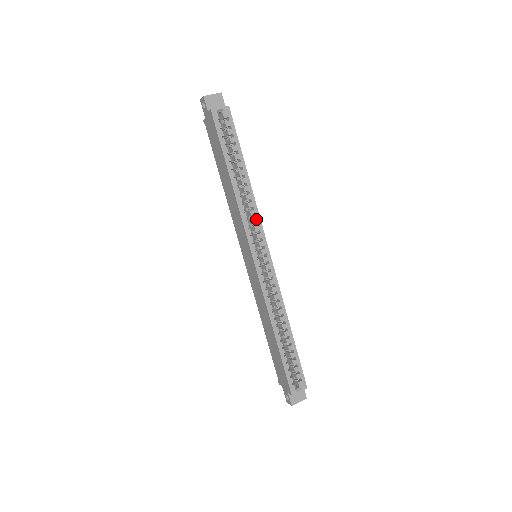
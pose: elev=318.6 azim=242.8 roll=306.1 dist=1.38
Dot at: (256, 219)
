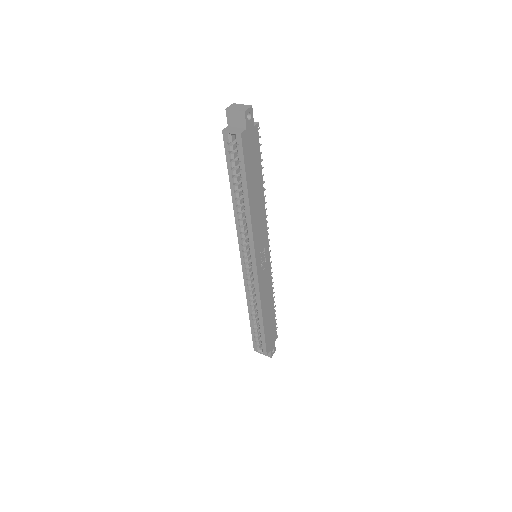
Dot at: (249, 238)
